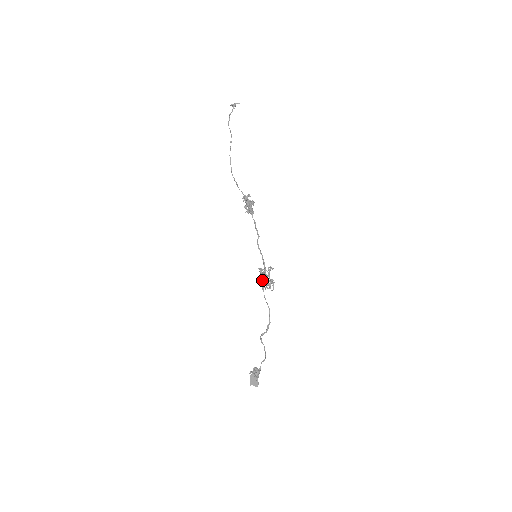
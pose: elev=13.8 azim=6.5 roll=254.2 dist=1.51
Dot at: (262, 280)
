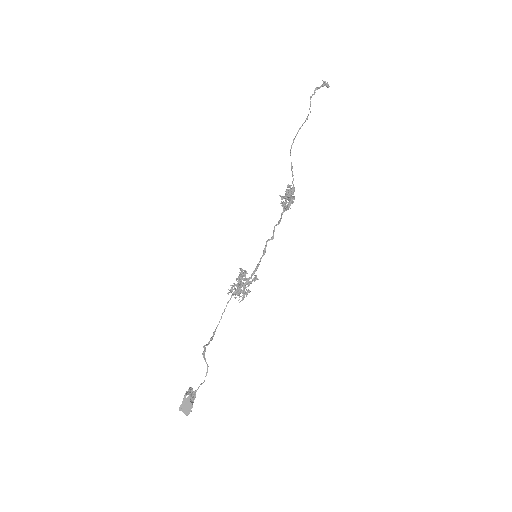
Dot at: (234, 283)
